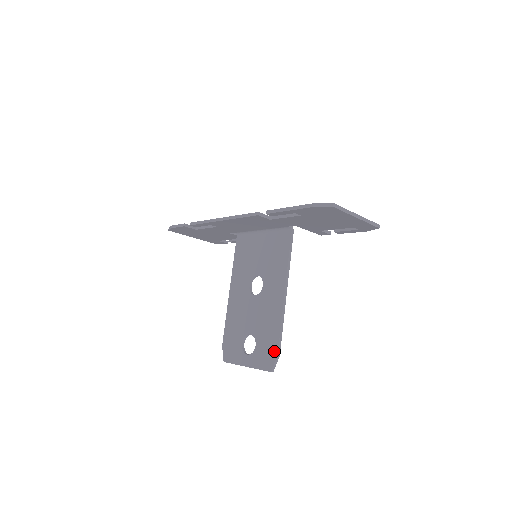
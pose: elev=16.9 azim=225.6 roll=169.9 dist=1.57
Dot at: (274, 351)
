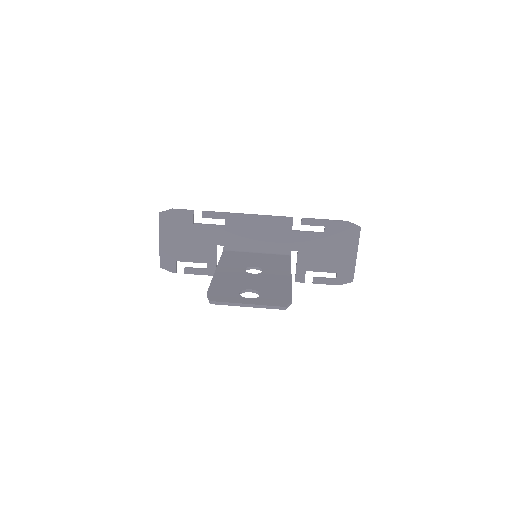
Dot at: (287, 297)
